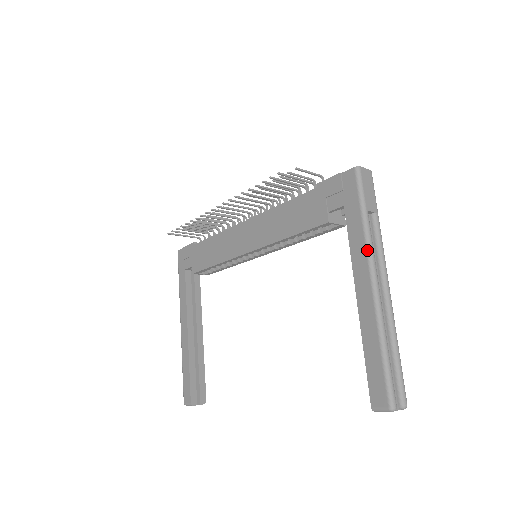
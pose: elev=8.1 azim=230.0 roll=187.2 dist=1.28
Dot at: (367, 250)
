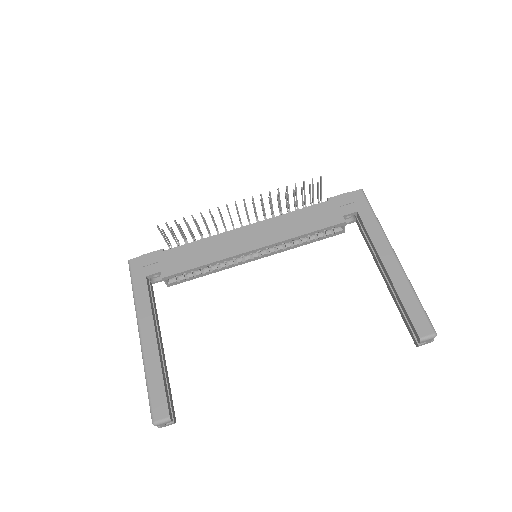
Dot at: (385, 237)
